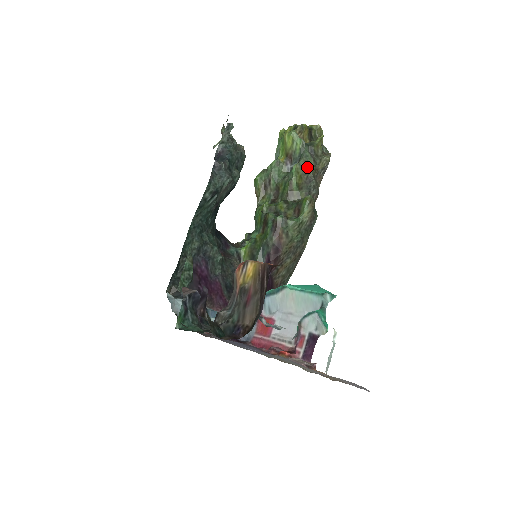
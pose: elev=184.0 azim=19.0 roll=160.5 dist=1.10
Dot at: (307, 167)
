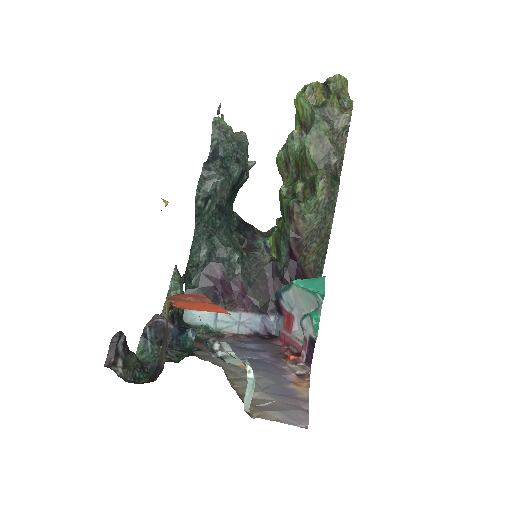
Dot at: (320, 134)
